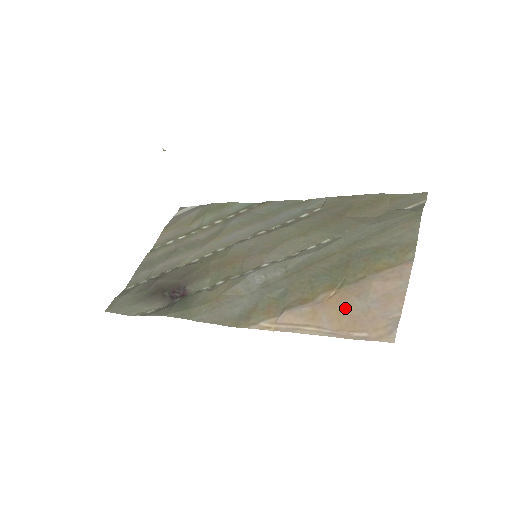
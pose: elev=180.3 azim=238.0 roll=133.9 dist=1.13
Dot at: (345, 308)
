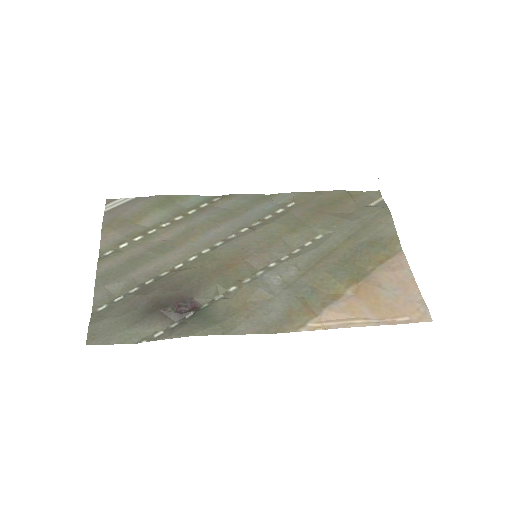
Dot at: (376, 298)
